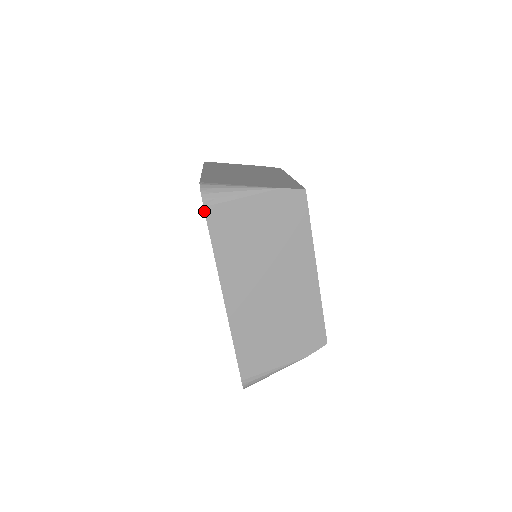
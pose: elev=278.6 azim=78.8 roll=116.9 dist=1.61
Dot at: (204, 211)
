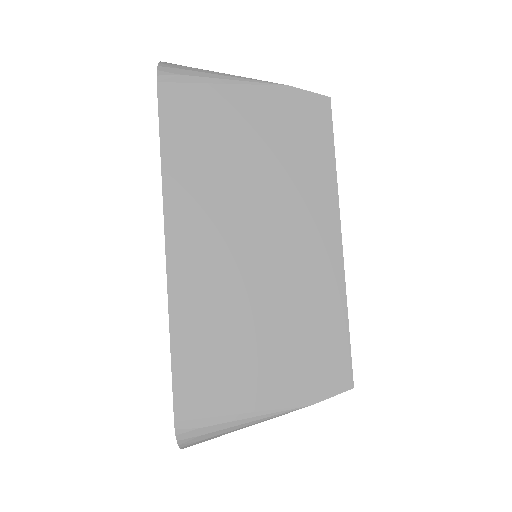
Dot at: occluded
